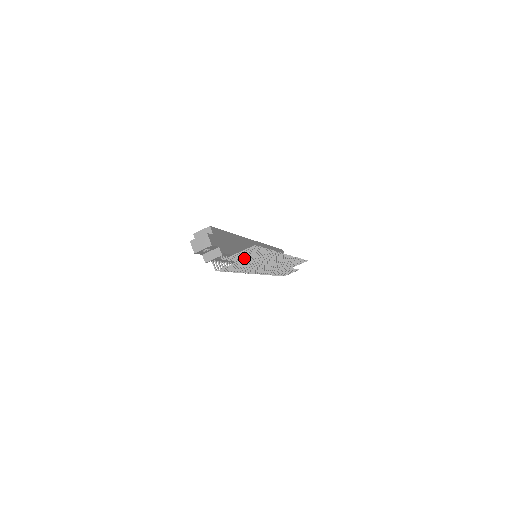
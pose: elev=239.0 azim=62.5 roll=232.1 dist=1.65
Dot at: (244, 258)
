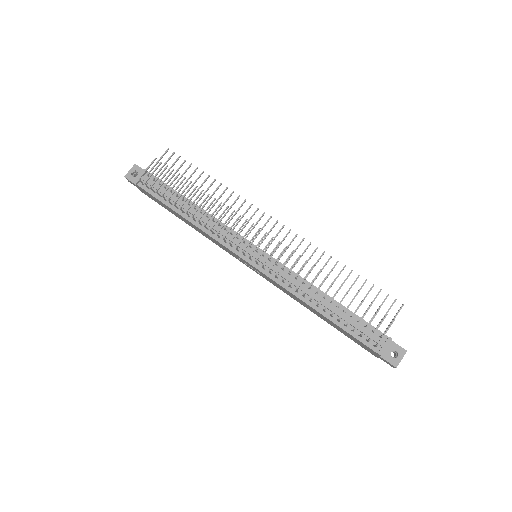
Dot at: (182, 187)
